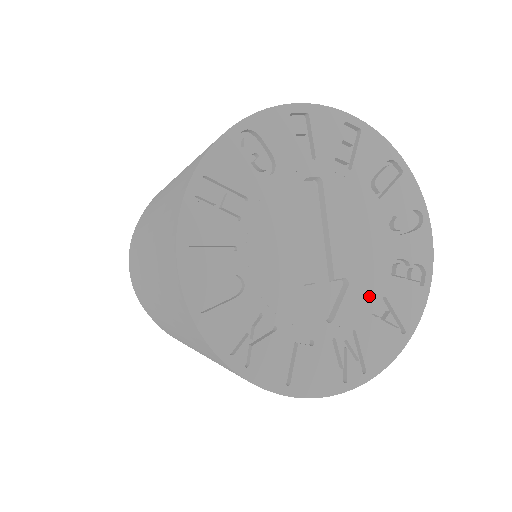
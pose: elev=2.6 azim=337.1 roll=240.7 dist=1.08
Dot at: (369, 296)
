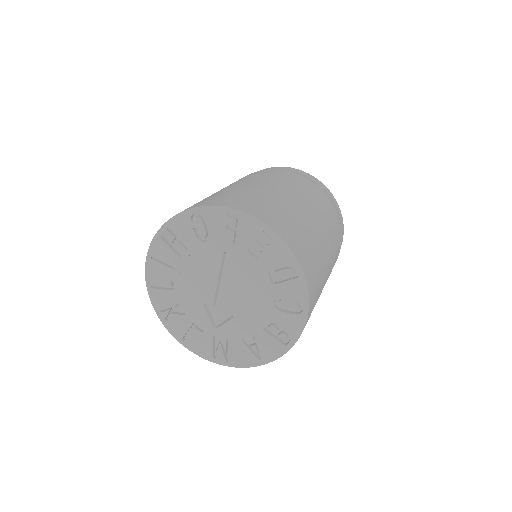
Dot at: (244, 330)
